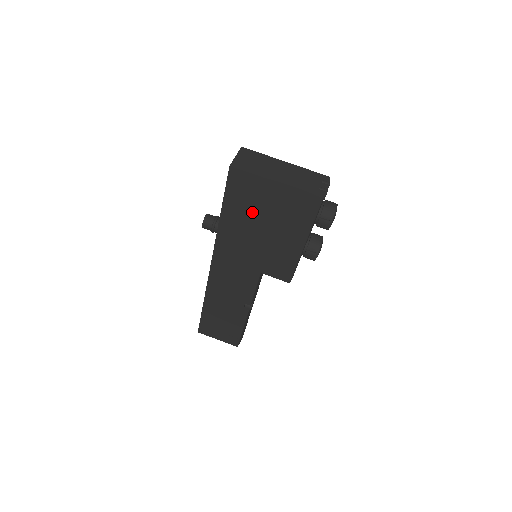
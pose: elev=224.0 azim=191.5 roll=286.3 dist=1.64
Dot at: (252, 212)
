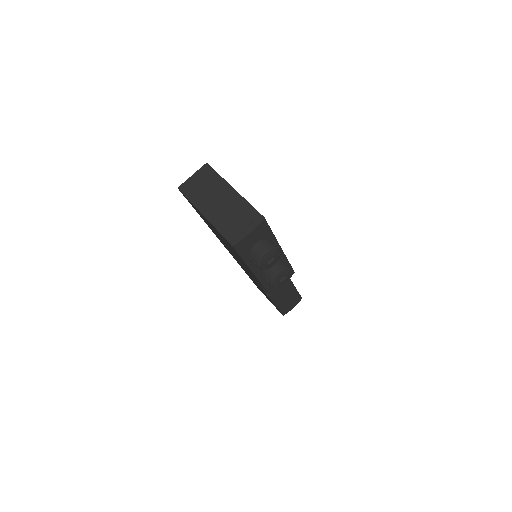
Dot at: (212, 228)
